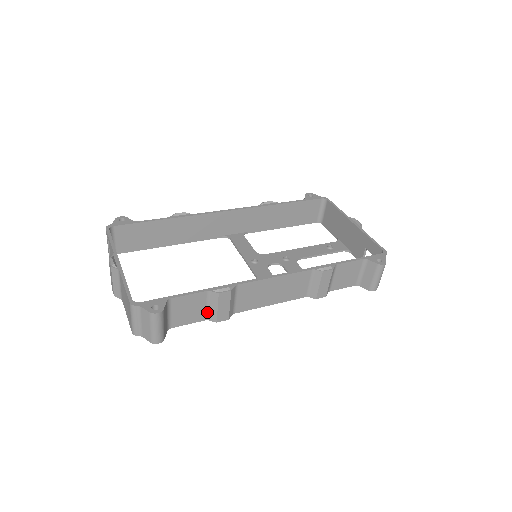
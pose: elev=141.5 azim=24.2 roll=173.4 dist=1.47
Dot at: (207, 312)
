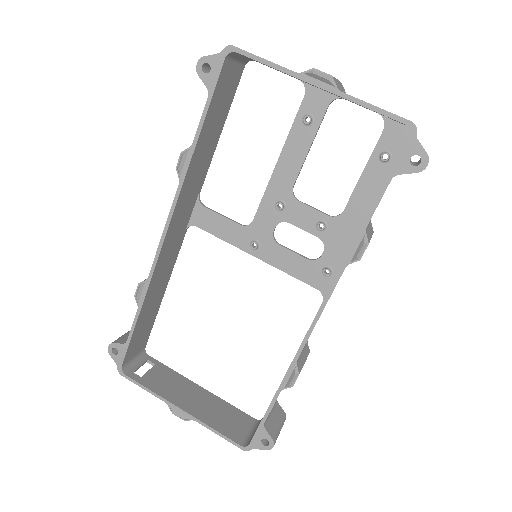
Dot at: occluded
